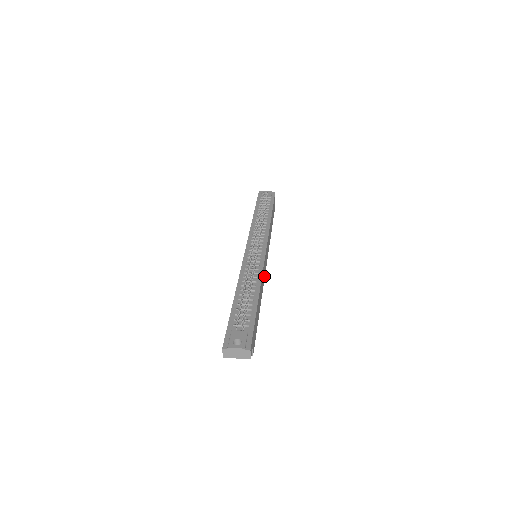
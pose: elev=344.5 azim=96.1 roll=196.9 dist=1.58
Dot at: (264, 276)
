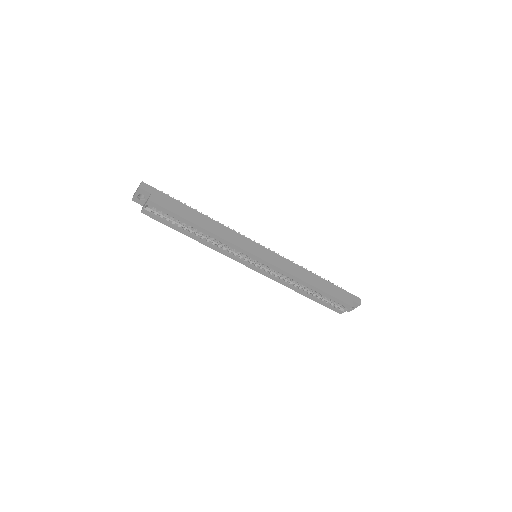
Dot at: (241, 246)
